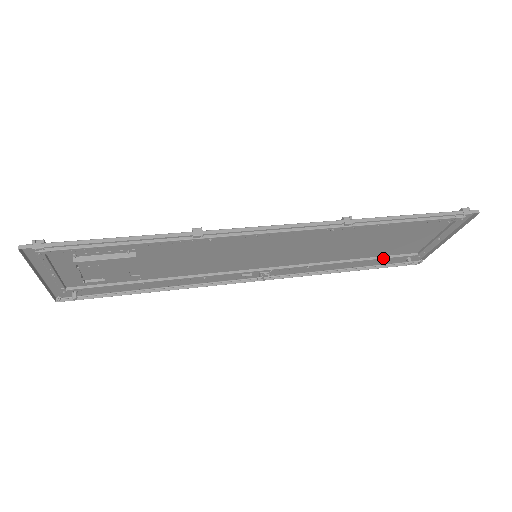
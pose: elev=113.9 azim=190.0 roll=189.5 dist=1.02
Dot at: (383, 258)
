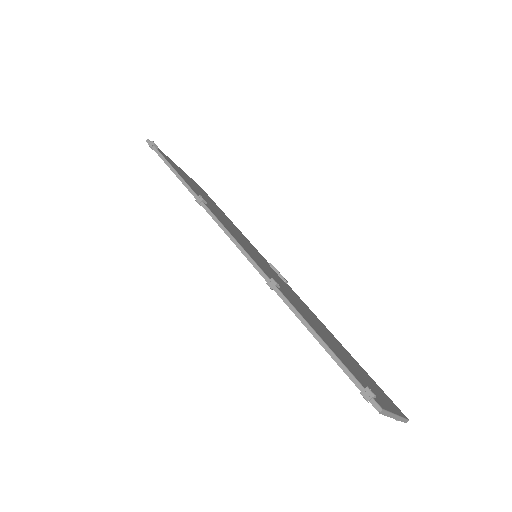
Dot at: occluded
